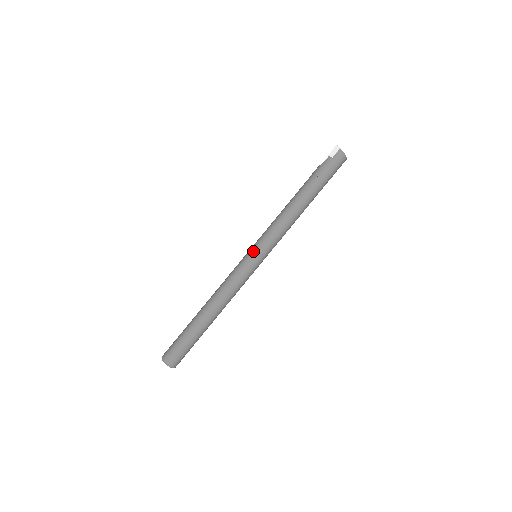
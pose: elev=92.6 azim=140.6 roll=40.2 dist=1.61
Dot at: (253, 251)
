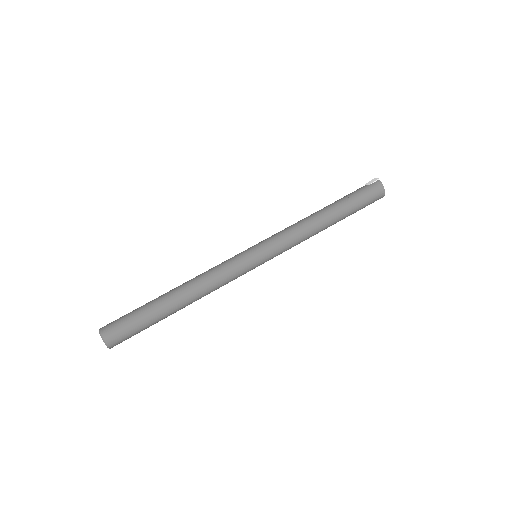
Dot at: (254, 246)
